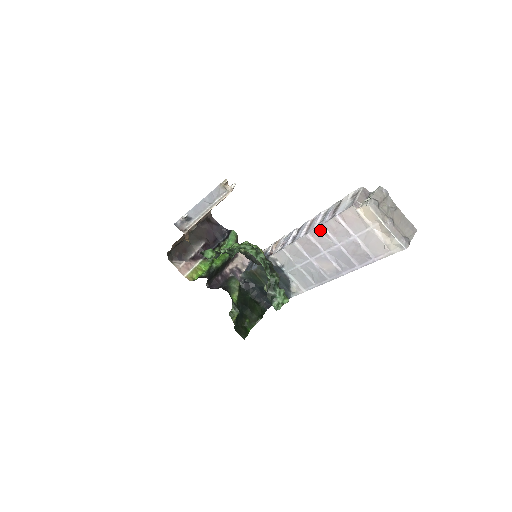
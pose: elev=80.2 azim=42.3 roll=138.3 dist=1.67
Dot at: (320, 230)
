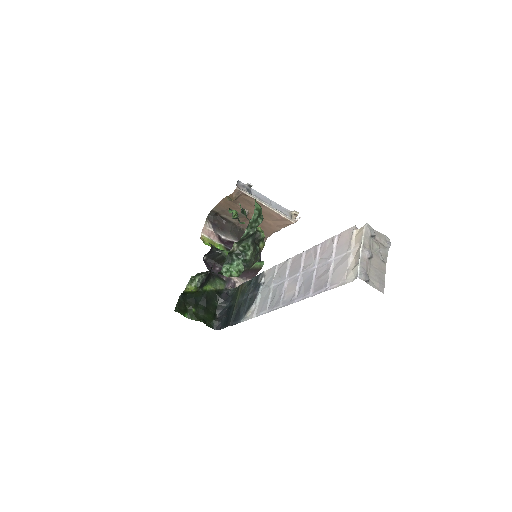
Dot at: (315, 248)
